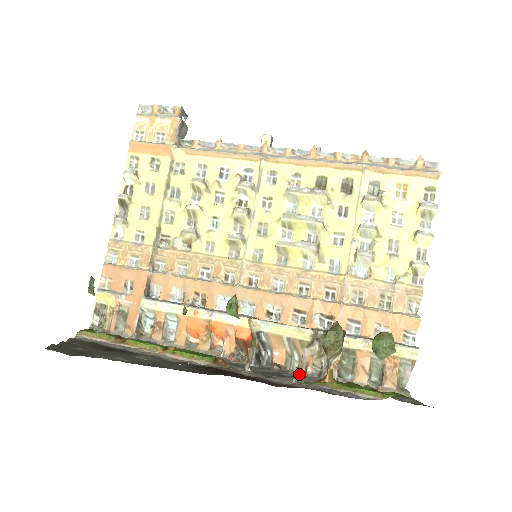
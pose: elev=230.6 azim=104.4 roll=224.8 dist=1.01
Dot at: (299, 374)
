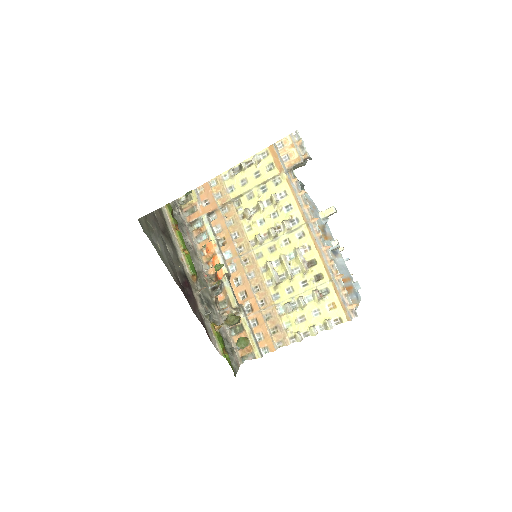
Dot at: (218, 312)
